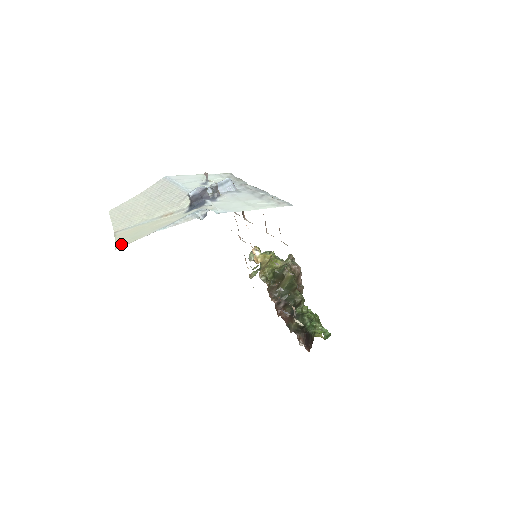
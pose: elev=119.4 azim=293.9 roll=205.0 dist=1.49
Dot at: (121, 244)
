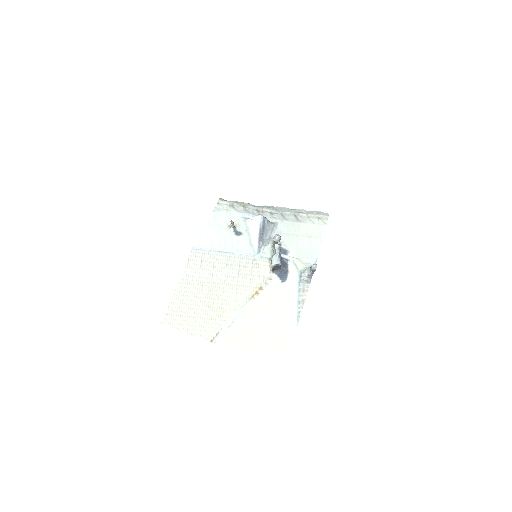
Dot at: (276, 354)
